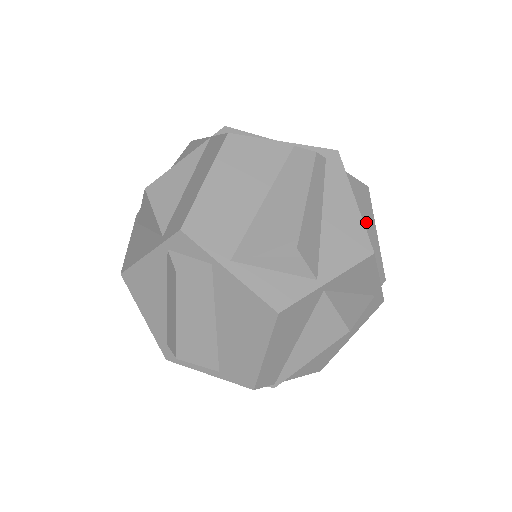
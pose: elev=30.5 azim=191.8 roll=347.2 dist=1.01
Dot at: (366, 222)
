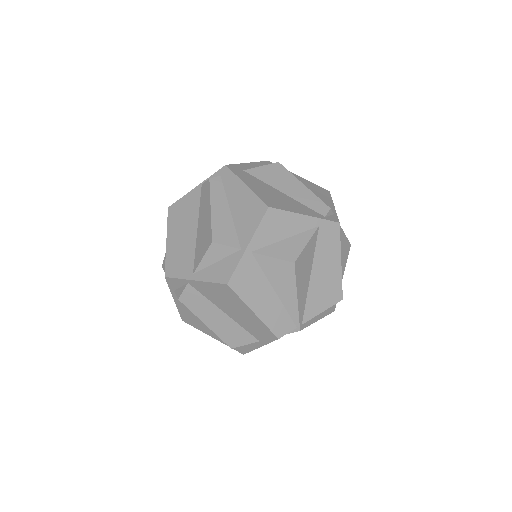
Dot at: (286, 185)
